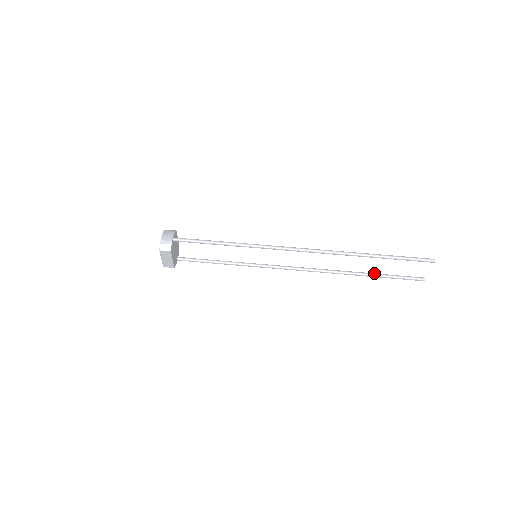
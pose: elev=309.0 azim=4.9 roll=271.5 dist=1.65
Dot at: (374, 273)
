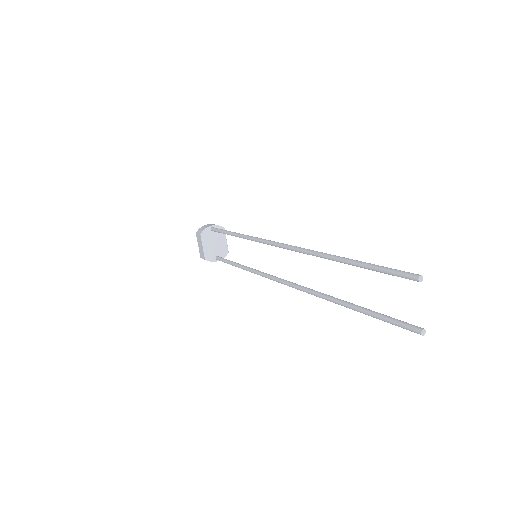
Dot at: occluded
